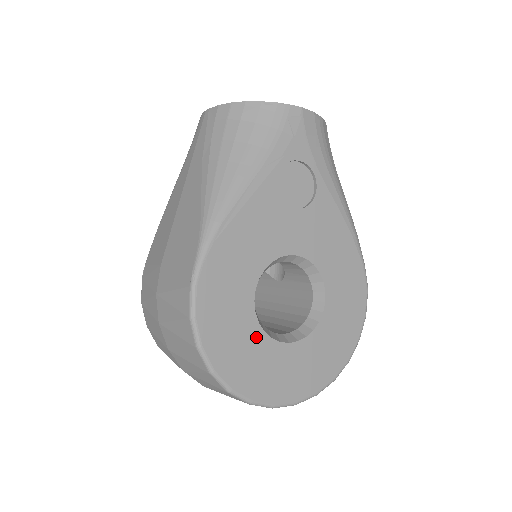
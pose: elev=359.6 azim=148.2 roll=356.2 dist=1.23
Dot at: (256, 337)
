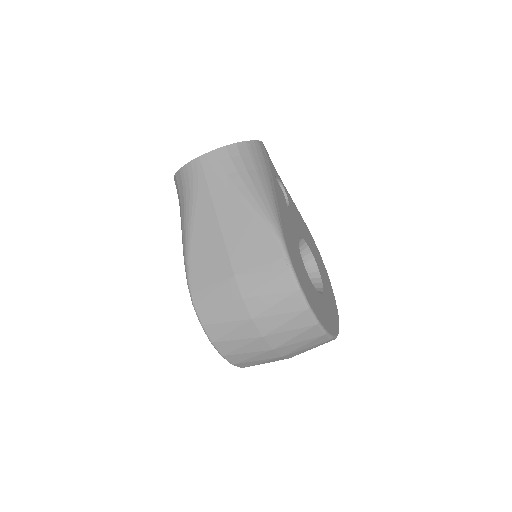
Dot at: (316, 294)
